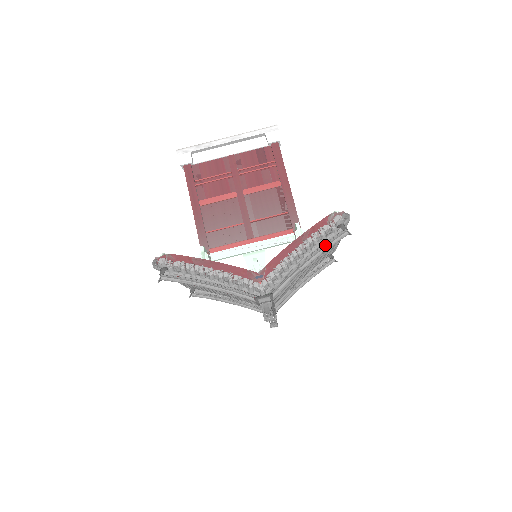
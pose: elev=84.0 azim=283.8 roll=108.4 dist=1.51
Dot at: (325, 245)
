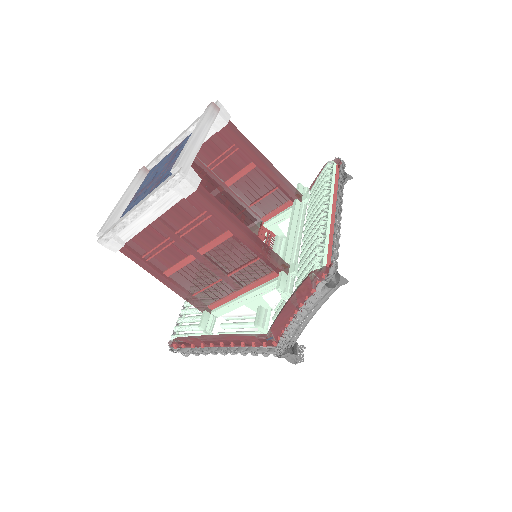
Dot at: (321, 304)
